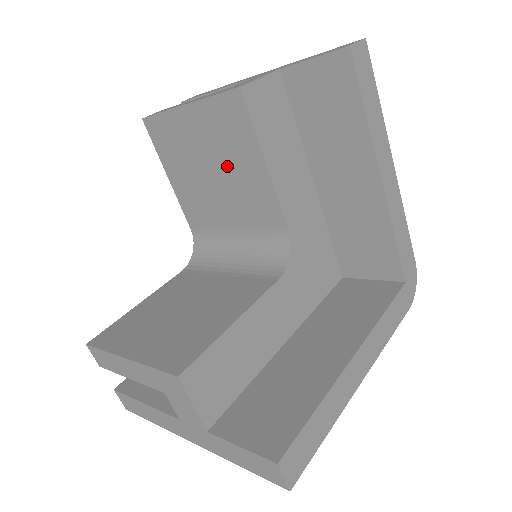
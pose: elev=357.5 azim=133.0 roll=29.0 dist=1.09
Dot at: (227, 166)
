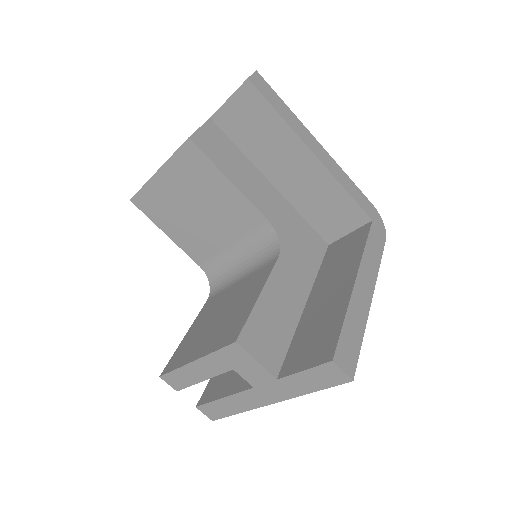
Dot at: (205, 199)
